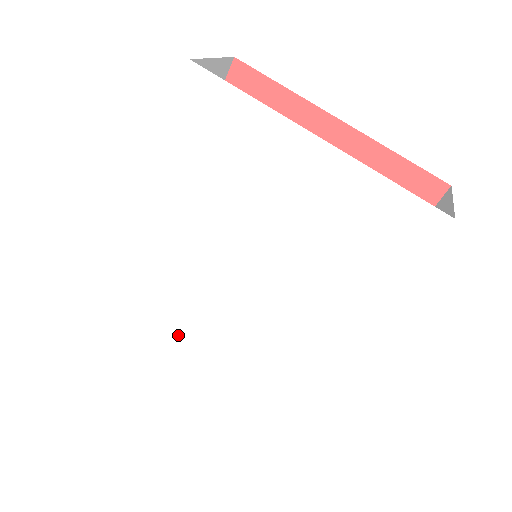
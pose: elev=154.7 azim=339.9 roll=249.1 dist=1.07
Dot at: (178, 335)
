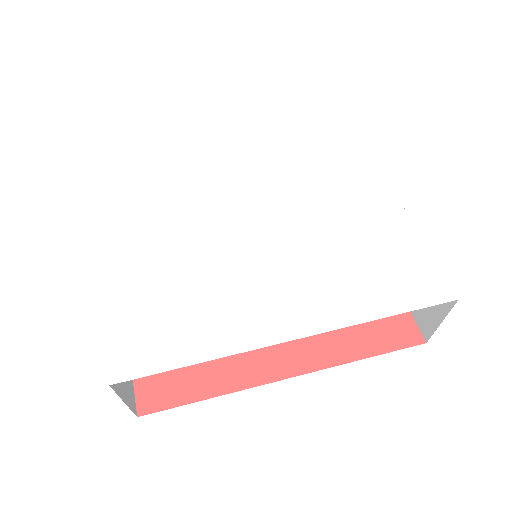
Dot at: (139, 231)
